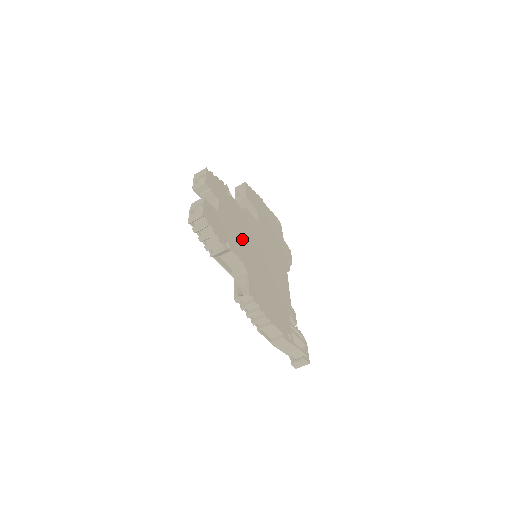
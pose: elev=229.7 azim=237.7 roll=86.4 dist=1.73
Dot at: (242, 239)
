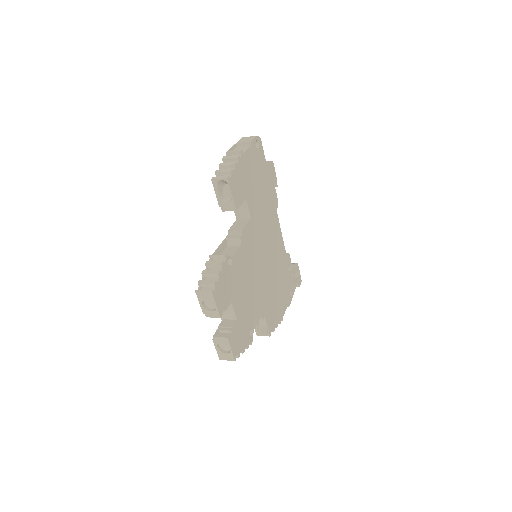
Dot at: (253, 292)
